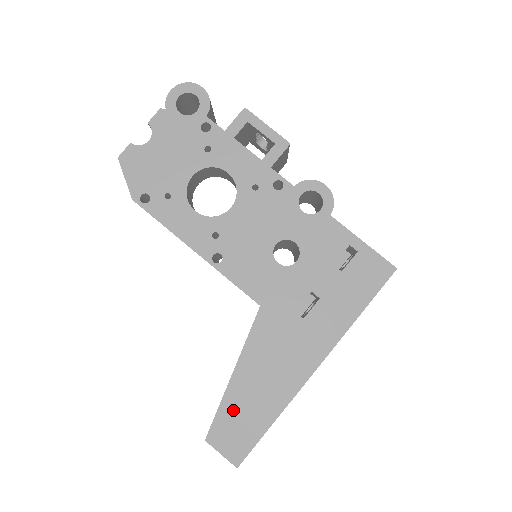
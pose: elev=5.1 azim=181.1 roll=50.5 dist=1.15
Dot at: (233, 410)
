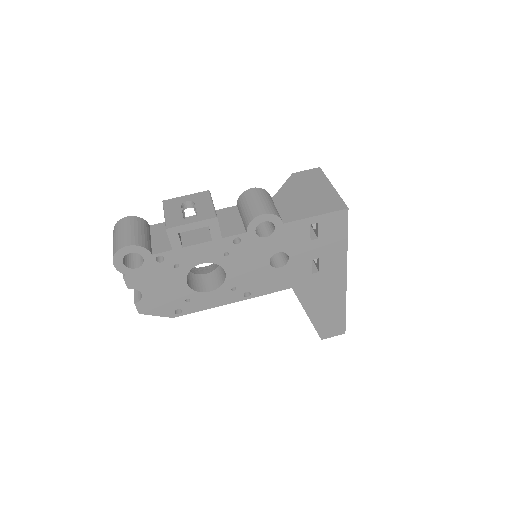
Dot at: (323, 324)
